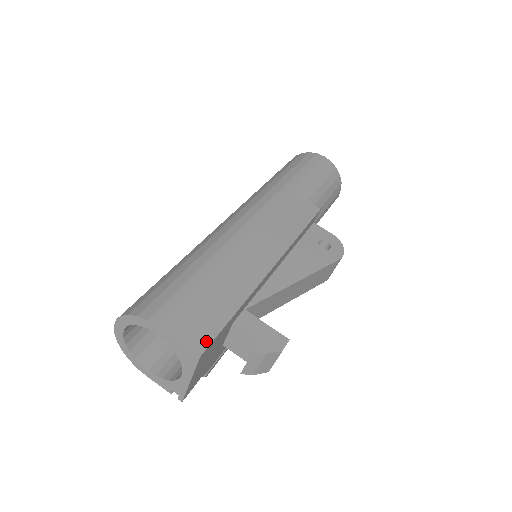
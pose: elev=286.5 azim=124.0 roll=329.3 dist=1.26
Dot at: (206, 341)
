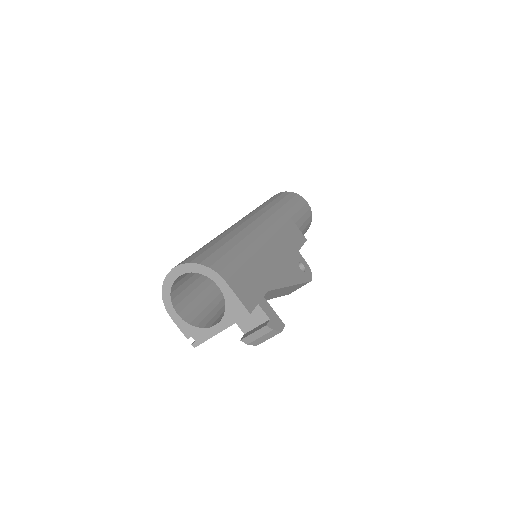
Dot at: (253, 304)
